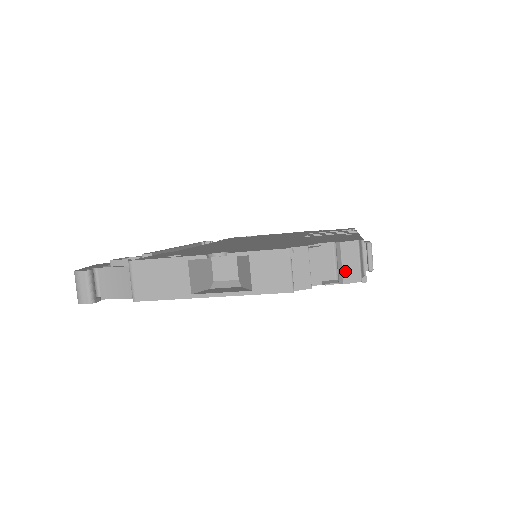
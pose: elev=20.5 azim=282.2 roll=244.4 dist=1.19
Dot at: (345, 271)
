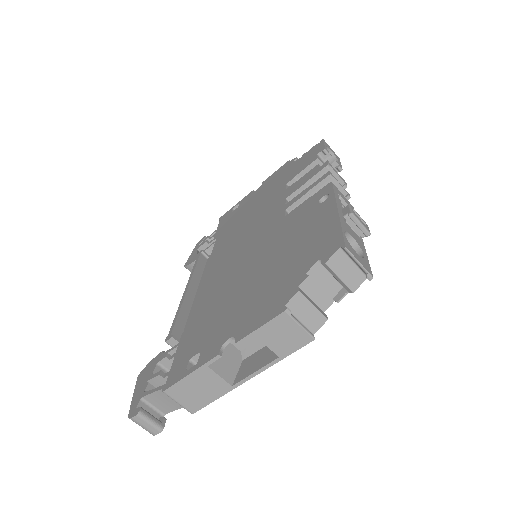
Dot at: (347, 282)
